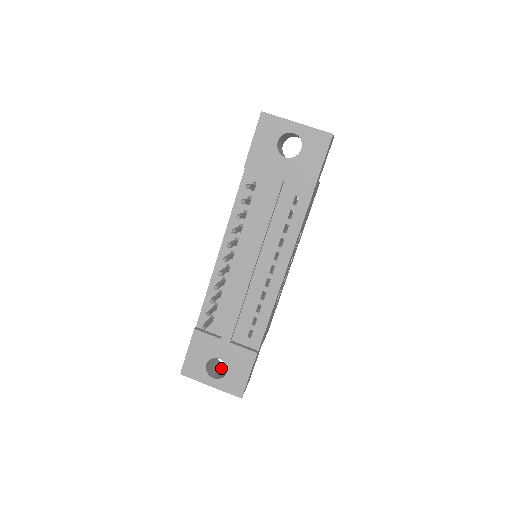
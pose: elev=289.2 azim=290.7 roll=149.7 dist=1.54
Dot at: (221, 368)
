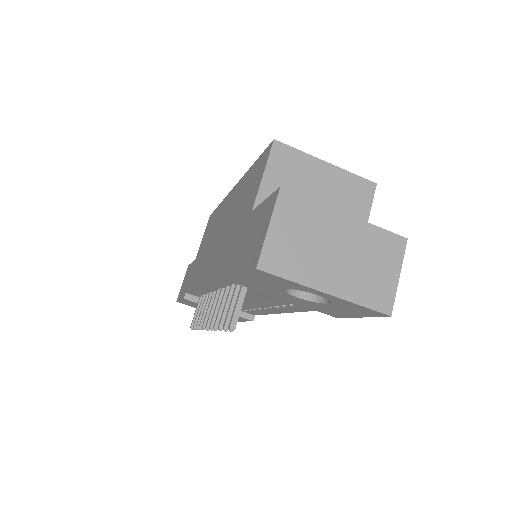
Dot at: occluded
